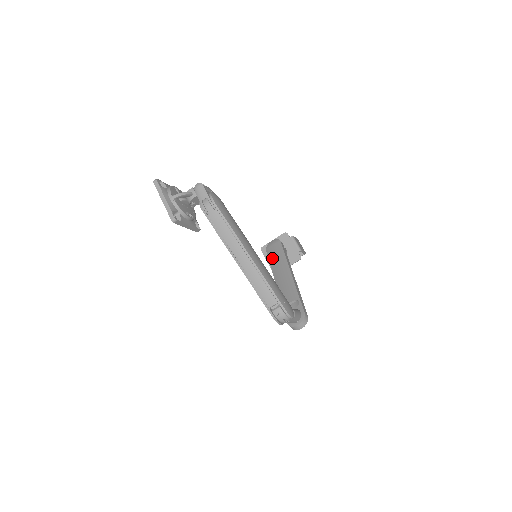
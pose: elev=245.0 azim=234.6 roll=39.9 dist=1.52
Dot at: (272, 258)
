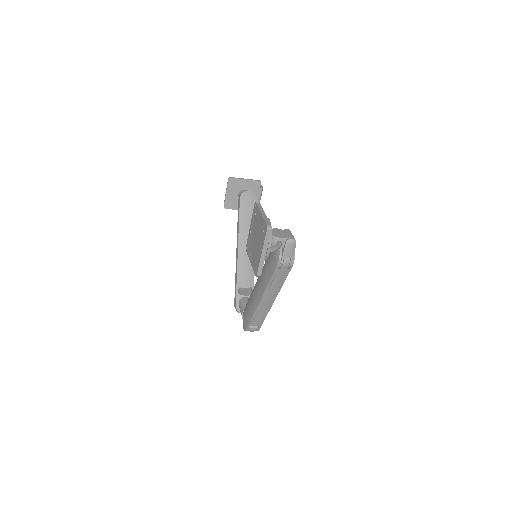
Dot at: (244, 217)
